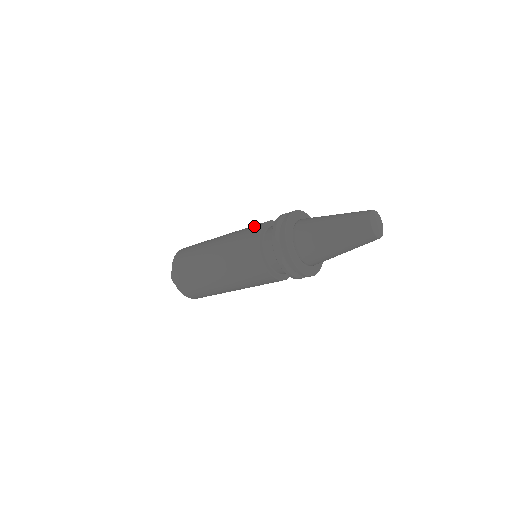
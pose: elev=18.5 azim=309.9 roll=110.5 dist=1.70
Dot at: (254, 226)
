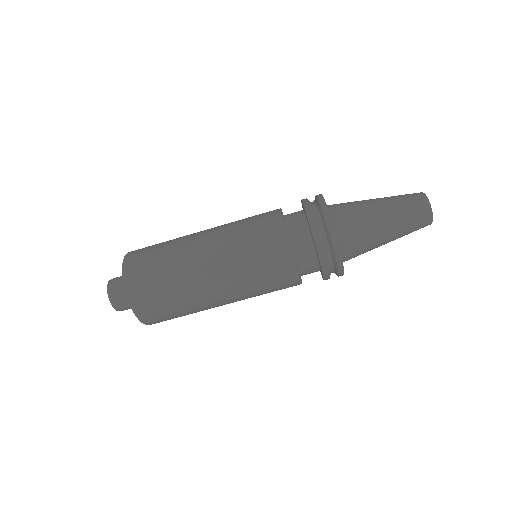
Dot at: occluded
